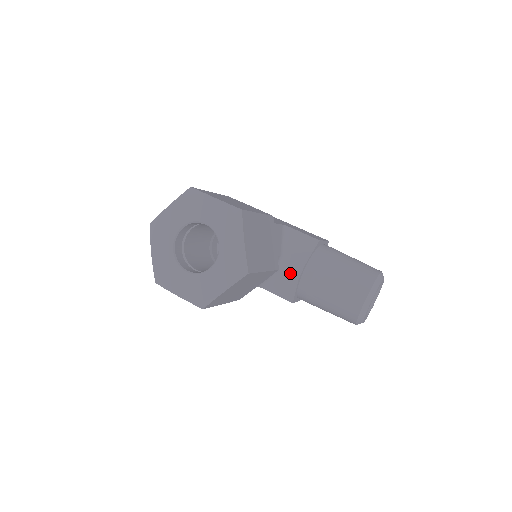
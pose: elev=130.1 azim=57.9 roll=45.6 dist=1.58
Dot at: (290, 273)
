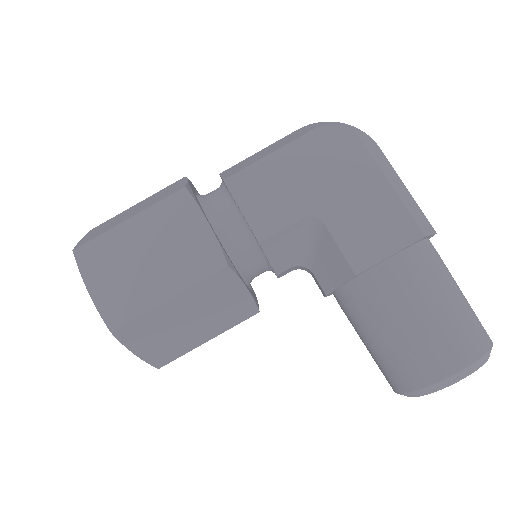
Dot at: (316, 282)
